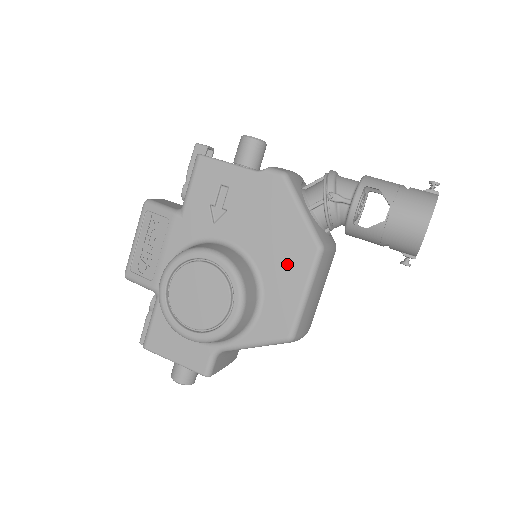
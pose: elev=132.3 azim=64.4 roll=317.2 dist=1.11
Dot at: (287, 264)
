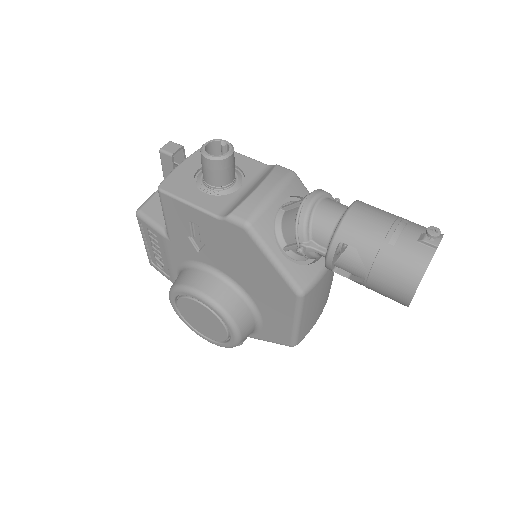
Dot at: (273, 300)
